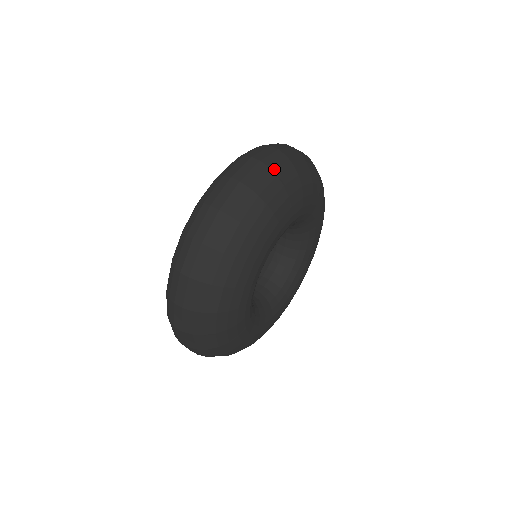
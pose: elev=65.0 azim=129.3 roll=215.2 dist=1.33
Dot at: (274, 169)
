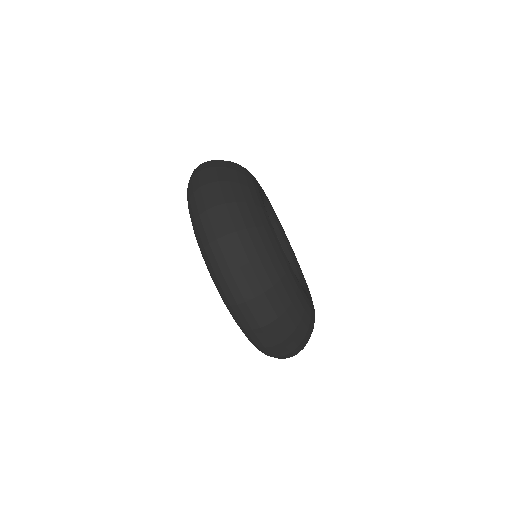
Dot at: (279, 312)
